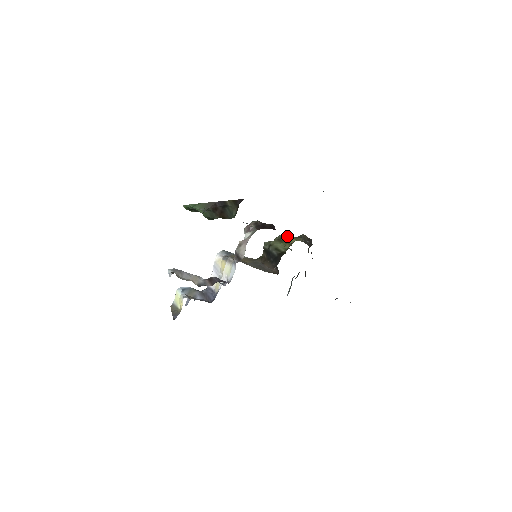
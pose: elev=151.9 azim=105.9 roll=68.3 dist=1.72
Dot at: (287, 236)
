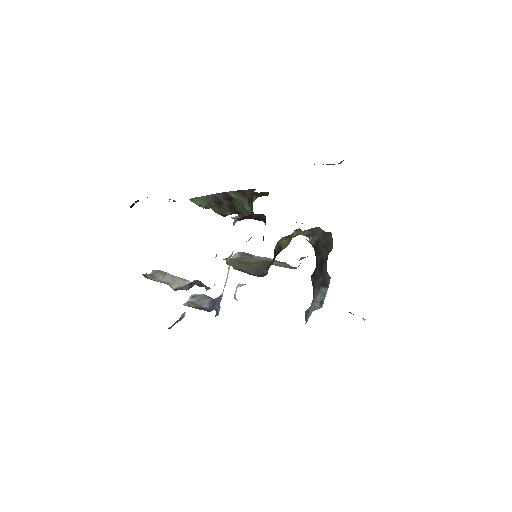
Dot at: (299, 230)
